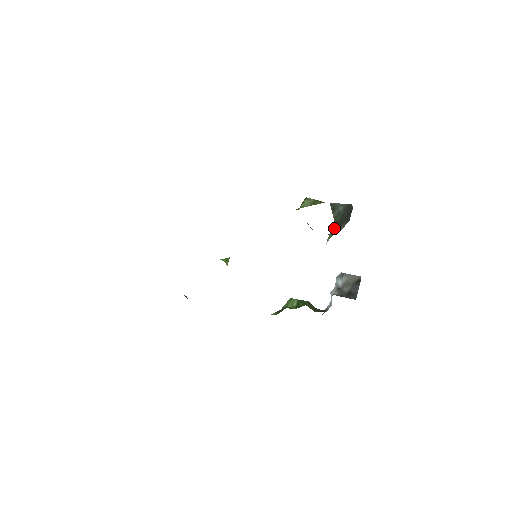
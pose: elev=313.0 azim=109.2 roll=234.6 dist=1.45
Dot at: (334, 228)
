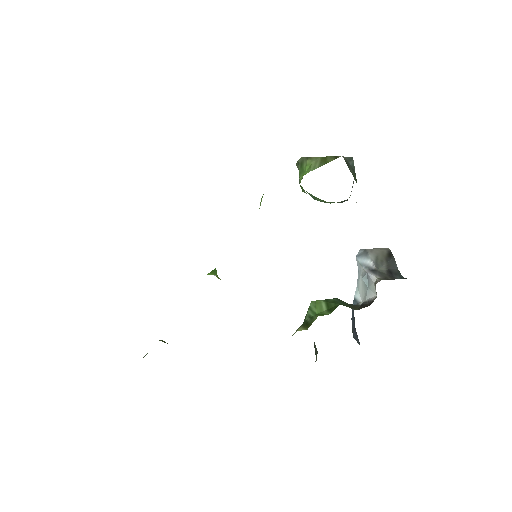
Dot at: occluded
